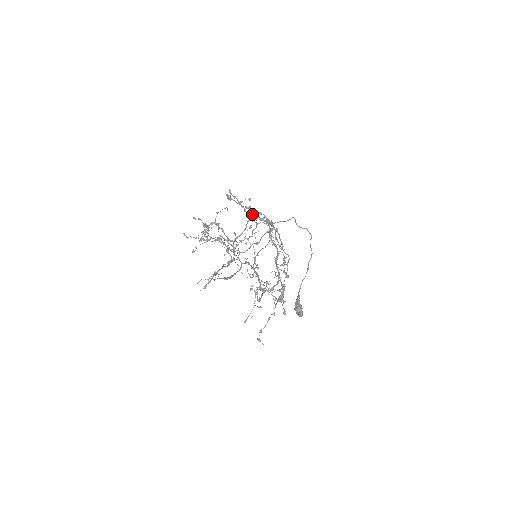
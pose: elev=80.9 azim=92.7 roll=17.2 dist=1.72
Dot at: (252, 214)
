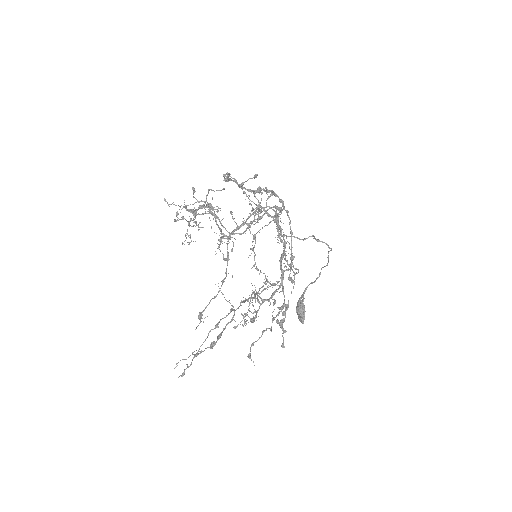
Dot at: (256, 205)
